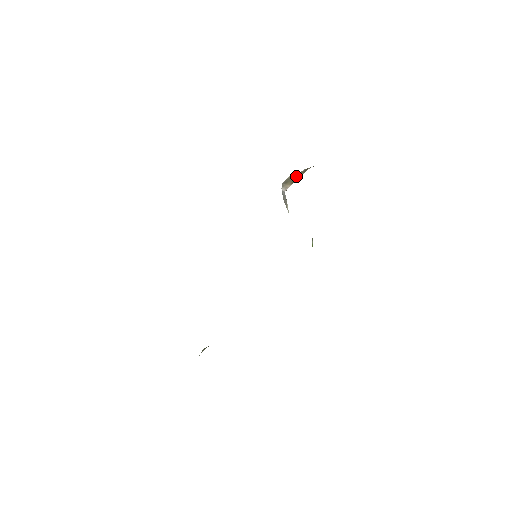
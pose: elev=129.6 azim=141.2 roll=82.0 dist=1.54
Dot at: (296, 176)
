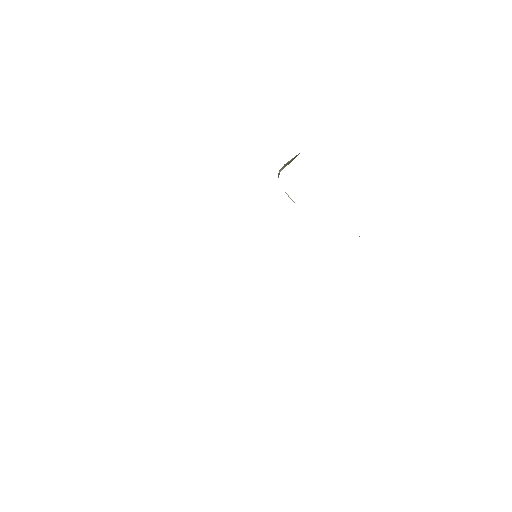
Dot at: (294, 157)
